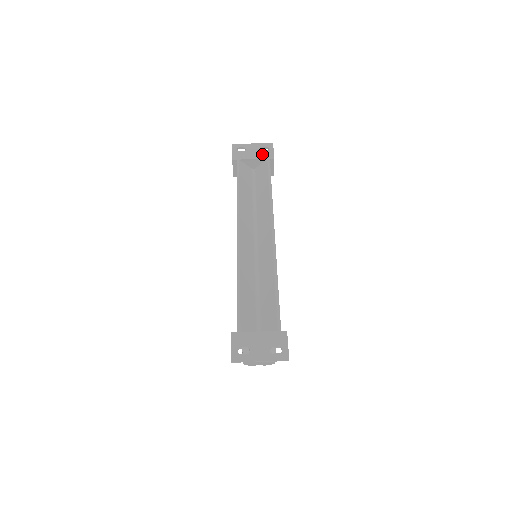
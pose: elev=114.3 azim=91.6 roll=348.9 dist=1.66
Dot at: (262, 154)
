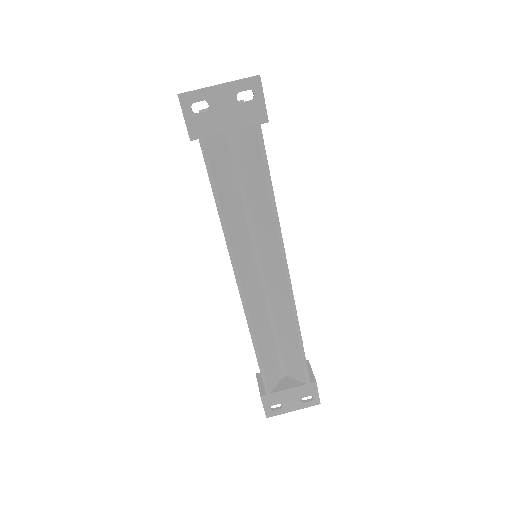
Dot at: (244, 114)
